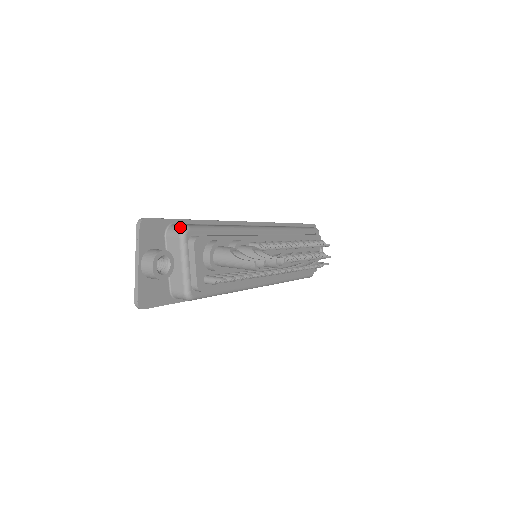
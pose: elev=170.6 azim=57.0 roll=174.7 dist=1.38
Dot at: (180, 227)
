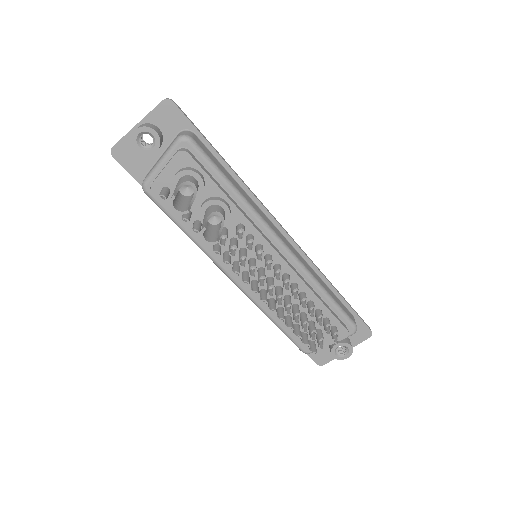
Dot at: (187, 134)
